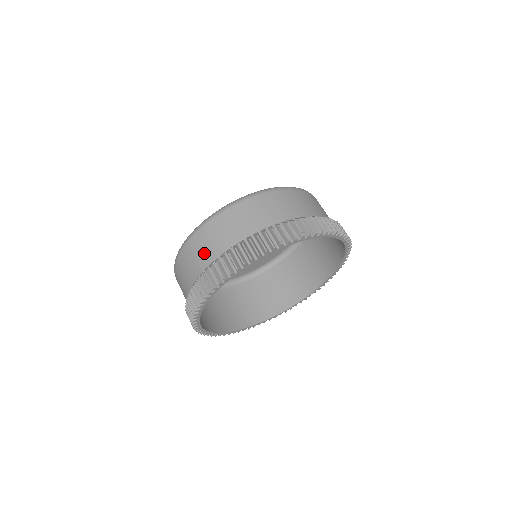
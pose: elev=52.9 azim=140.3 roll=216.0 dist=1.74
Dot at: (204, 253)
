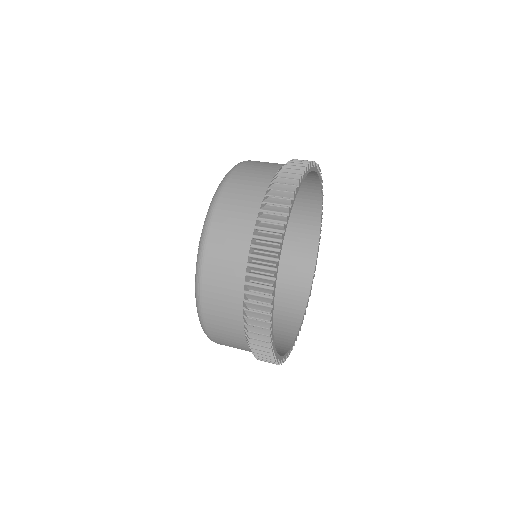
Dot at: (244, 206)
